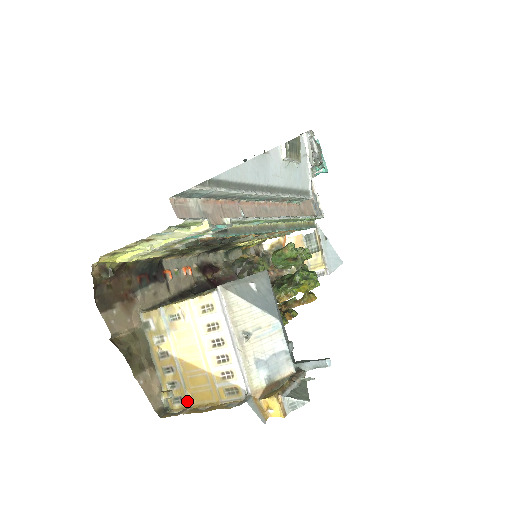
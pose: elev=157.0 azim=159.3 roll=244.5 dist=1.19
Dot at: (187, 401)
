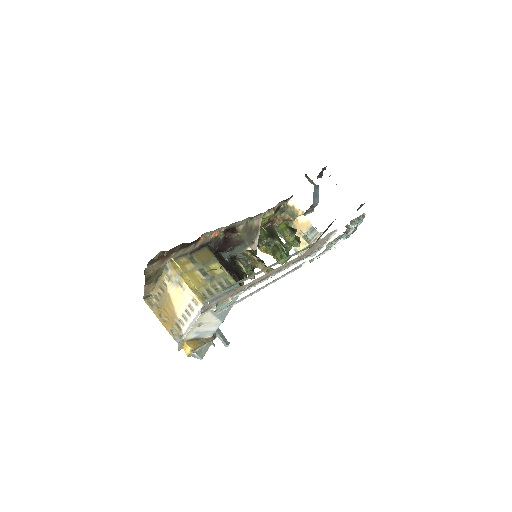
Dot at: (160, 305)
